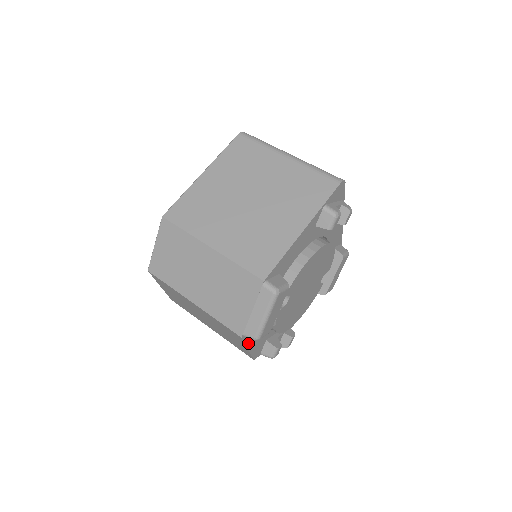
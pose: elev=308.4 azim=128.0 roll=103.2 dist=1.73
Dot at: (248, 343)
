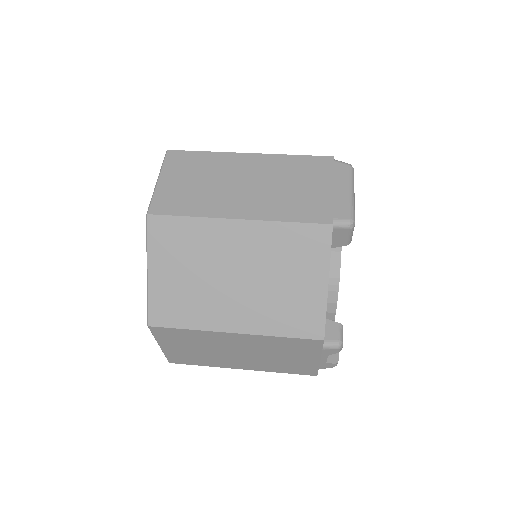
Dot at: (329, 265)
